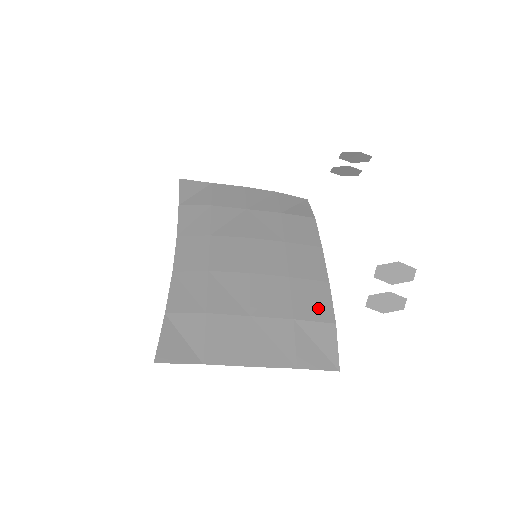
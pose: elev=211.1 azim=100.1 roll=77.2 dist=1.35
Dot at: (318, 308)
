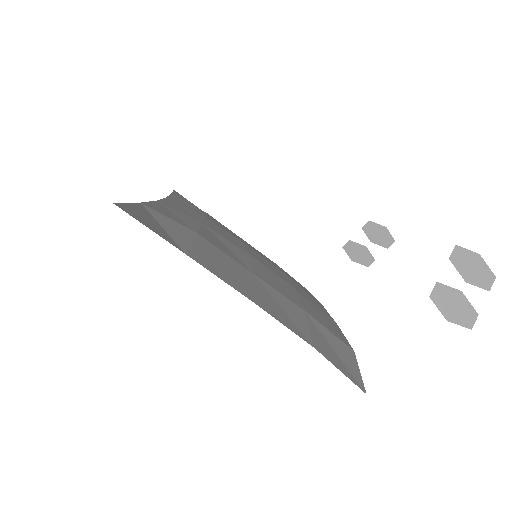
Dot at: (331, 327)
